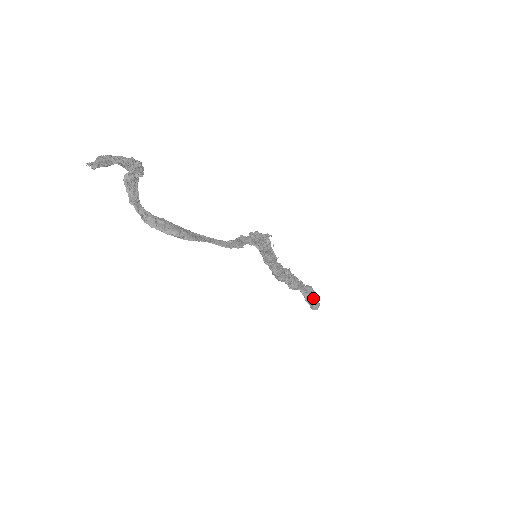
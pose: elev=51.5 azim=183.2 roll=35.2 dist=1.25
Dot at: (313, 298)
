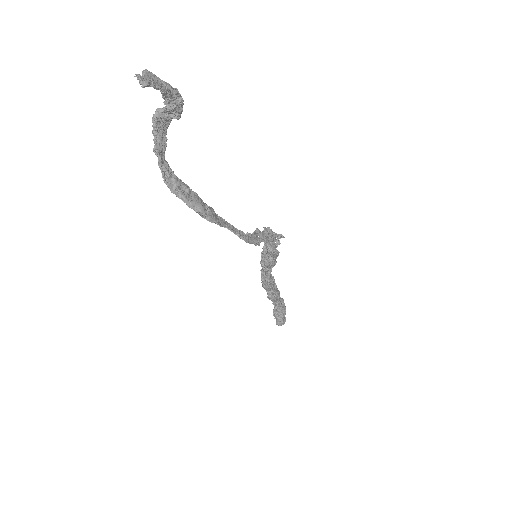
Dot at: (284, 313)
